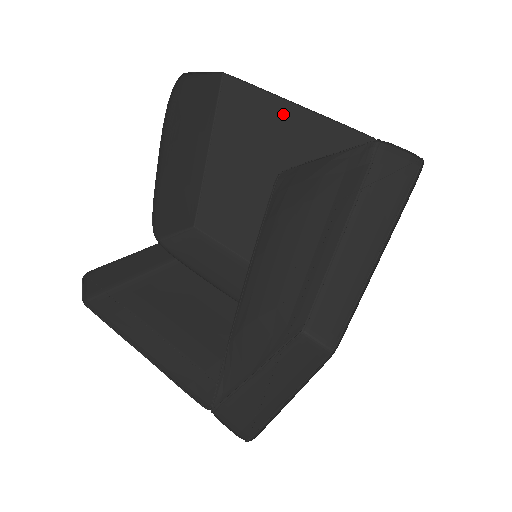
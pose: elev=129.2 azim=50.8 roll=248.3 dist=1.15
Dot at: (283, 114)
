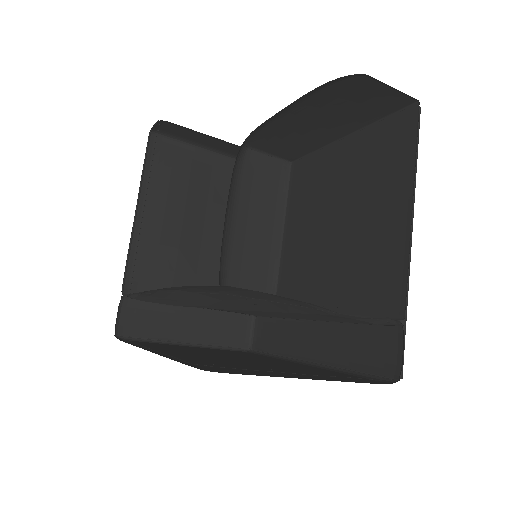
Dot at: (400, 200)
